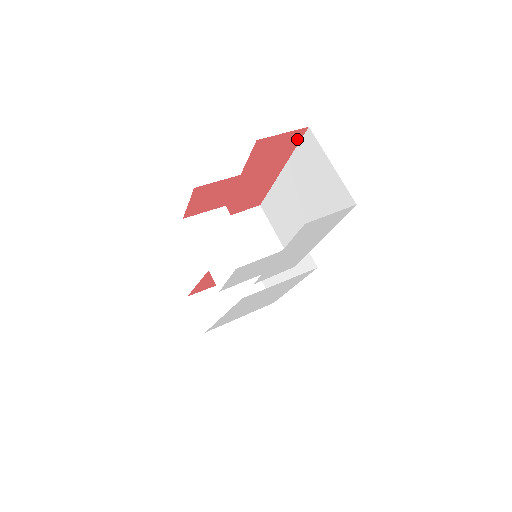
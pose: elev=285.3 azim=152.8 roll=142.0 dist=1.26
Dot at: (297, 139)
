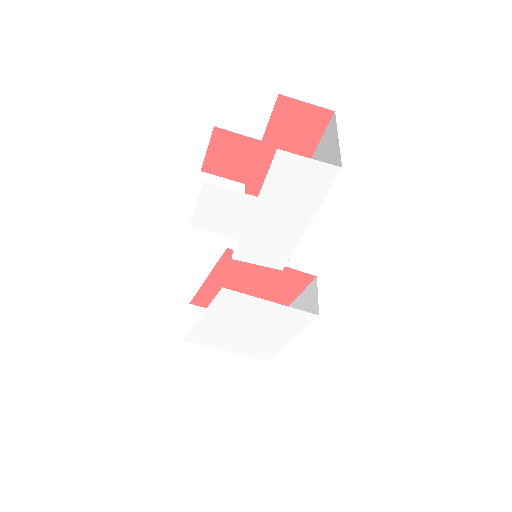
Dot at: (323, 124)
